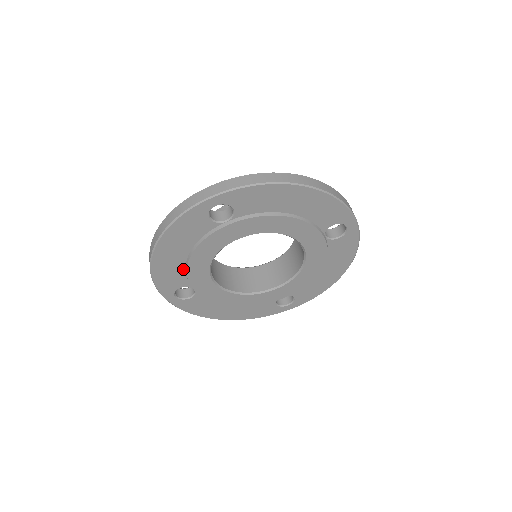
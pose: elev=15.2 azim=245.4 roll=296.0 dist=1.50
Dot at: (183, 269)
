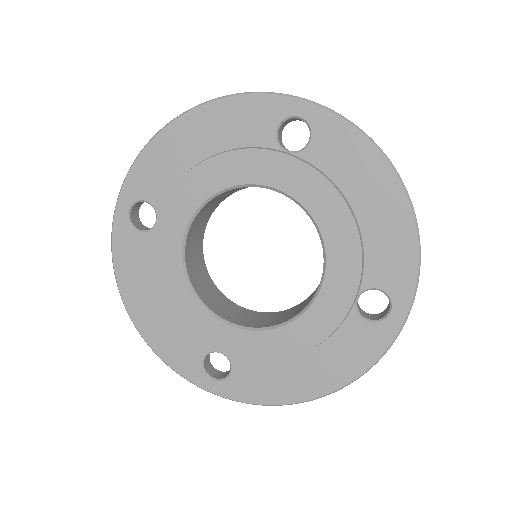
Dot at: (178, 324)
